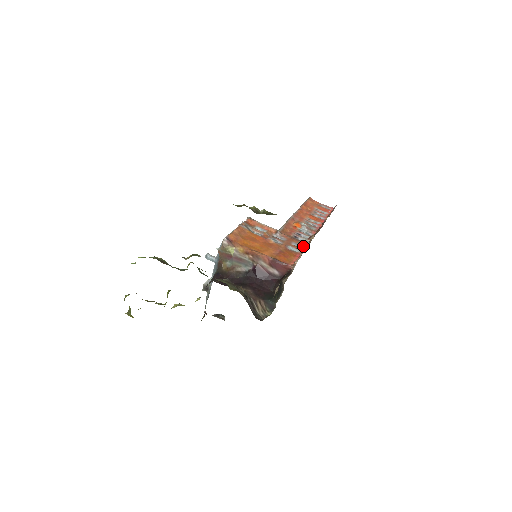
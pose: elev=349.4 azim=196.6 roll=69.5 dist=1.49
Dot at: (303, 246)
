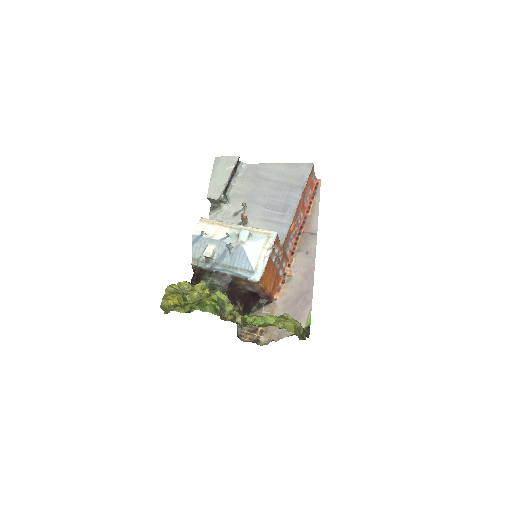
Dot at: (287, 275)
